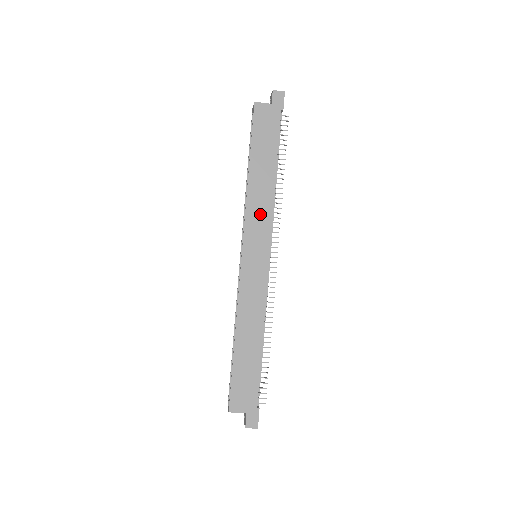
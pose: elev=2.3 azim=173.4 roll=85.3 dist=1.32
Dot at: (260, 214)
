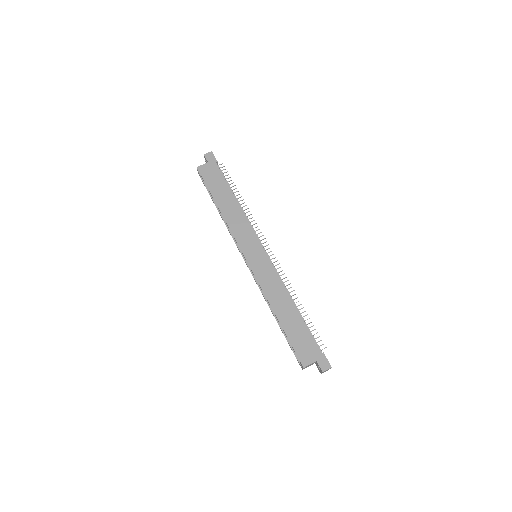
Dot at: (241, 228)
